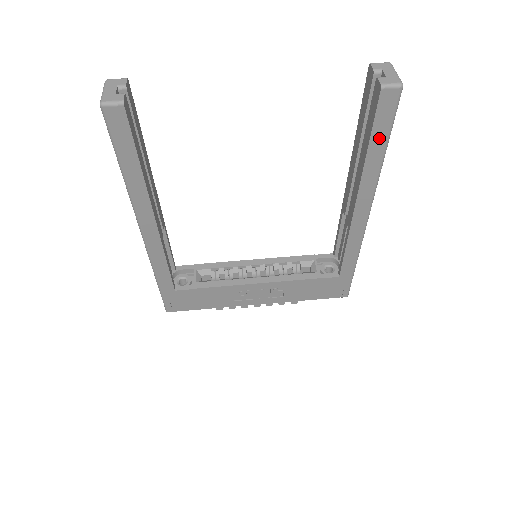
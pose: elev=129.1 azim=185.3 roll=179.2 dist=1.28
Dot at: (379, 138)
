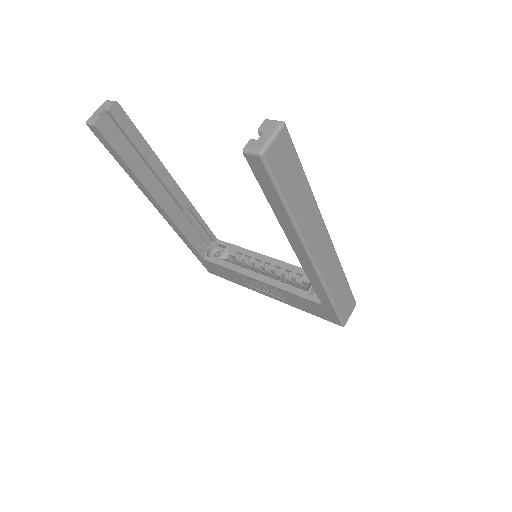
Dot at: (272, 195)
